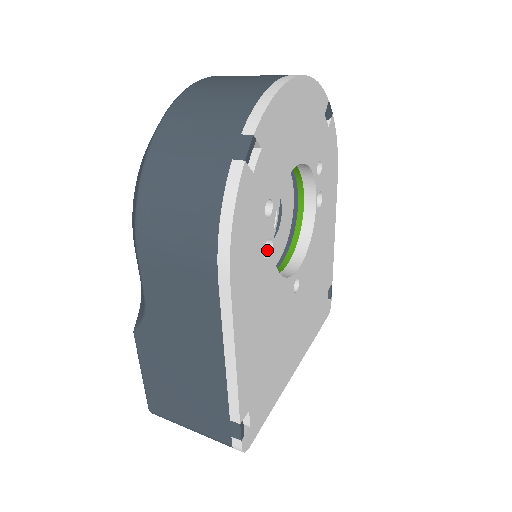
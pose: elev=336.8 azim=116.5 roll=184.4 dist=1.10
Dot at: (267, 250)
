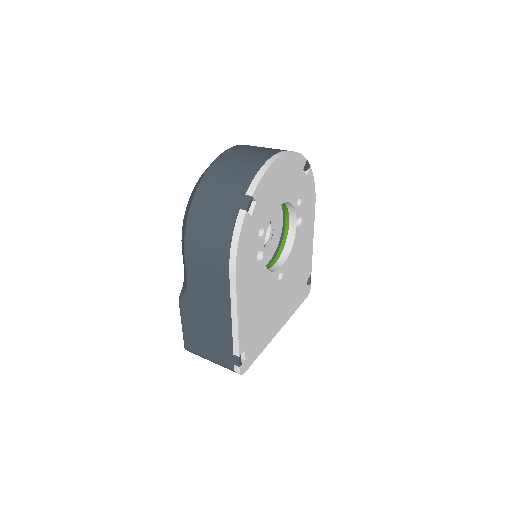
Dot at: (260, 256)
